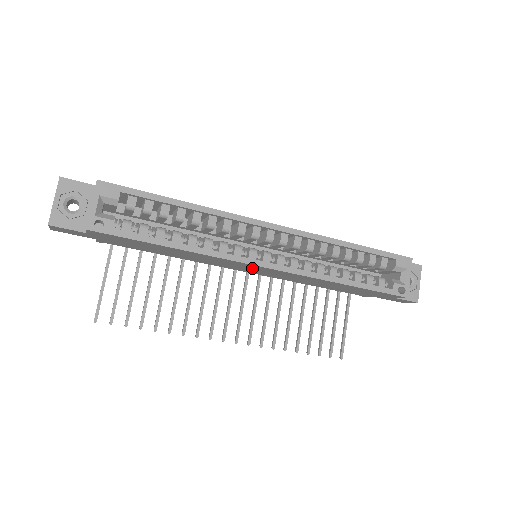
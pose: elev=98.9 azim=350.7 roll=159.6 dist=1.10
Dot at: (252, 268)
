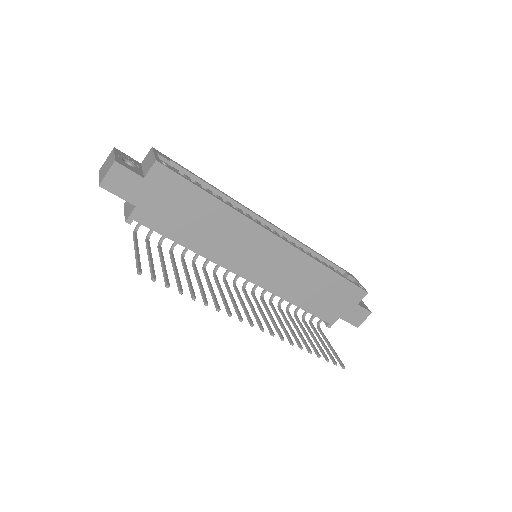
Dot at: (262, 251)
